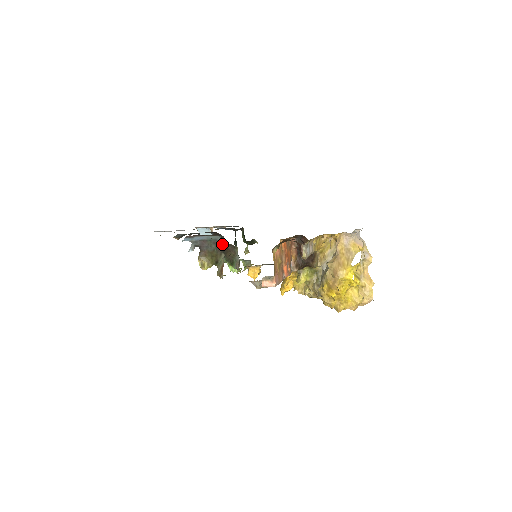
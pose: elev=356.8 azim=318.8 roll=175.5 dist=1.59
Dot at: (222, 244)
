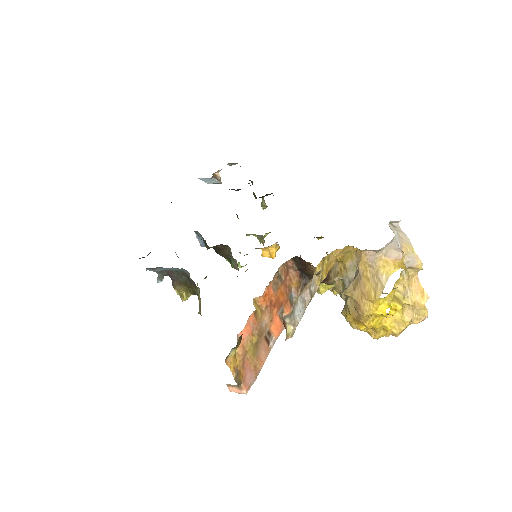
Dot at: (207, 247)
